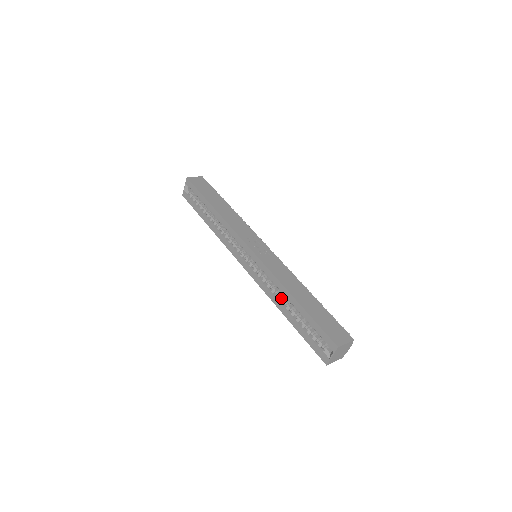
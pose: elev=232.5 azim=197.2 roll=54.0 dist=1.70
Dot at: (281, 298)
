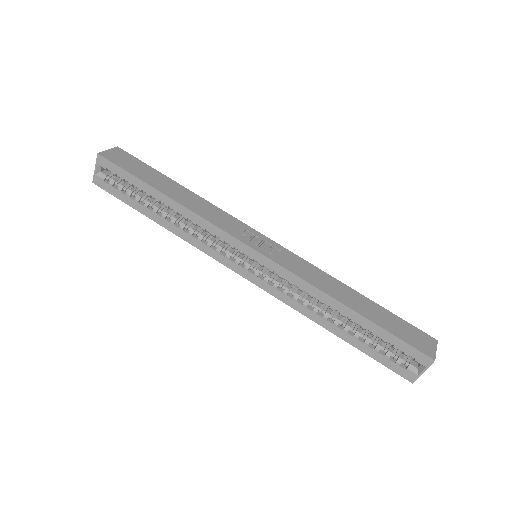
Dot at: (321, 310)
